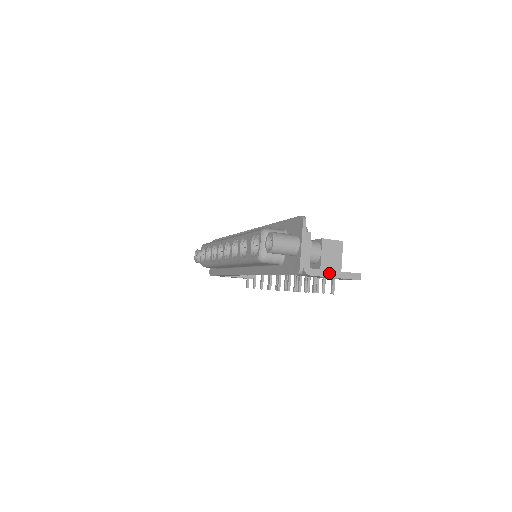
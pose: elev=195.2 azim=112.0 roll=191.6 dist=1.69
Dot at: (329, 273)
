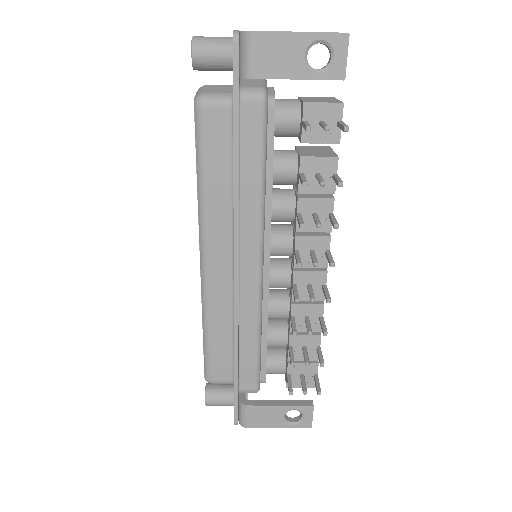
Dot at: (287, 32)
